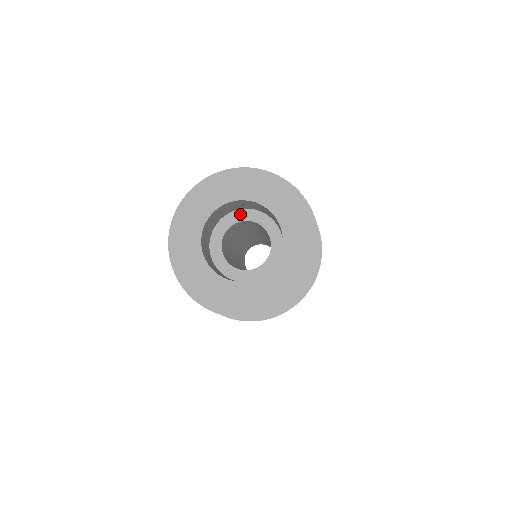
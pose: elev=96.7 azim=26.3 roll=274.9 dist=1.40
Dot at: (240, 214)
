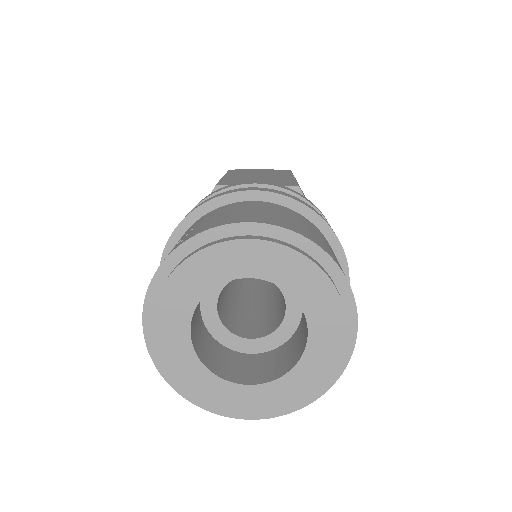
Dot at: occluded
